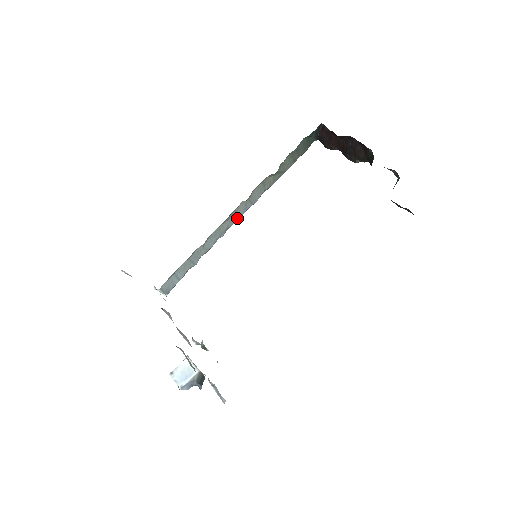
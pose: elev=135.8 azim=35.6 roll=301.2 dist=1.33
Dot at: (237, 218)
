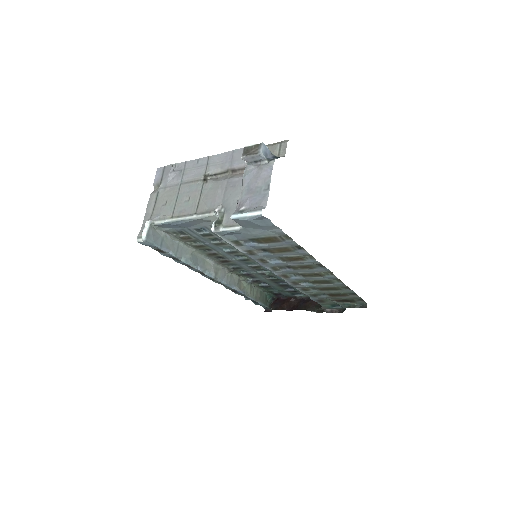
Dot at: (216, 274)
